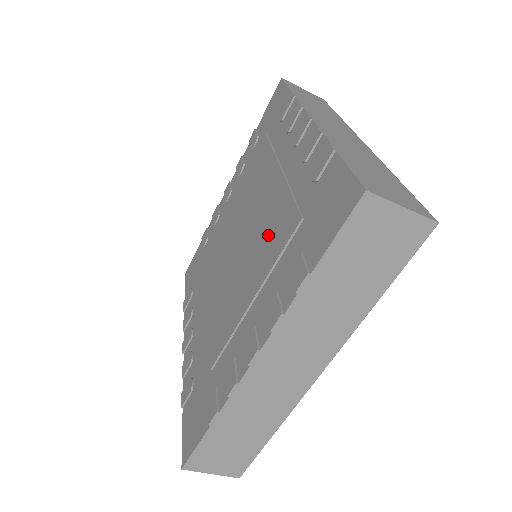
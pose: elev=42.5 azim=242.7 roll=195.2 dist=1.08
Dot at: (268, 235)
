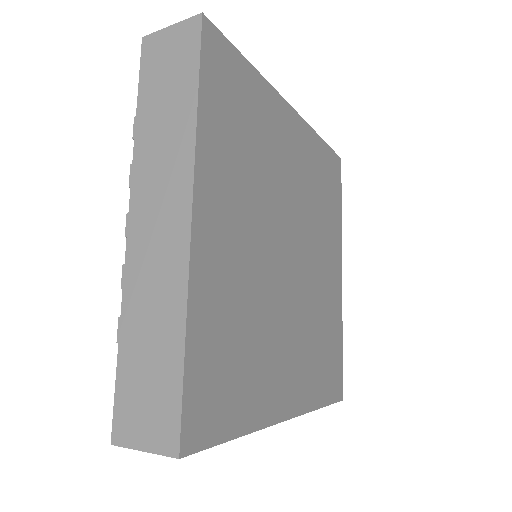
Dot at: occluded
